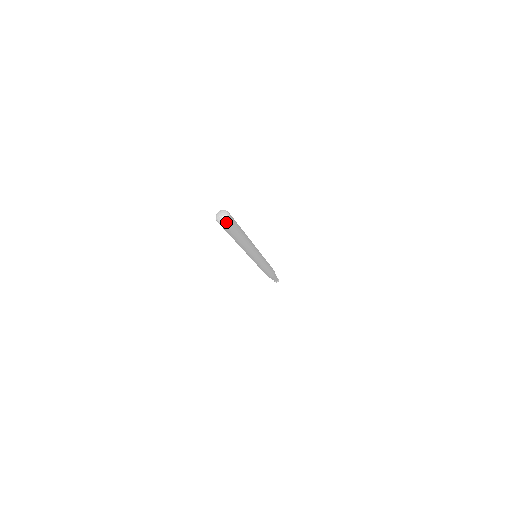
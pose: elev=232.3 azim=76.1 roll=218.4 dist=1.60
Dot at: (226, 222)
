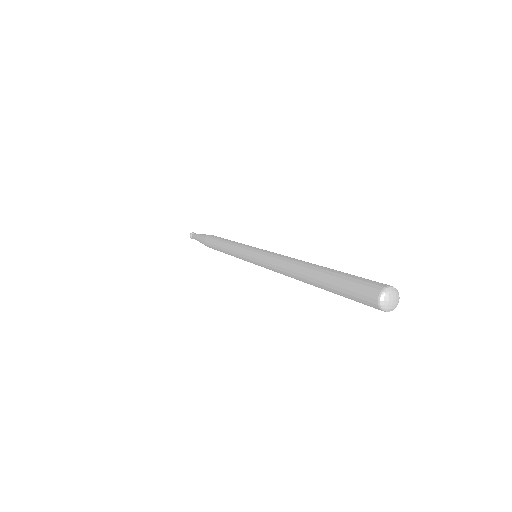
Dot at: (392, 309)
